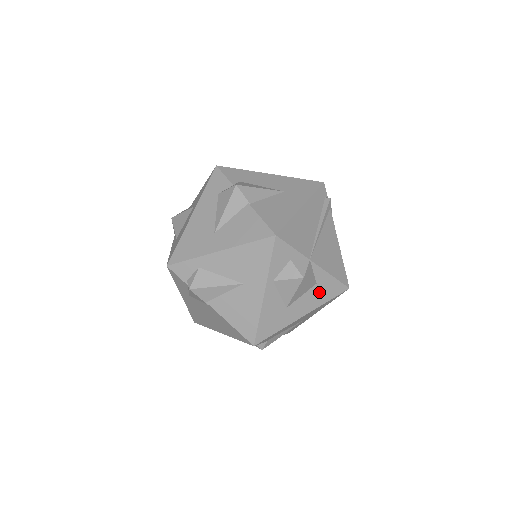
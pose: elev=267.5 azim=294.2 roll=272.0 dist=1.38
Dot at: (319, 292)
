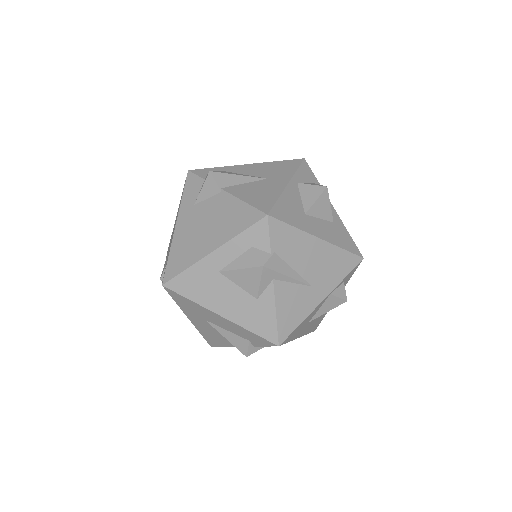
Dot at: (335, 232)
